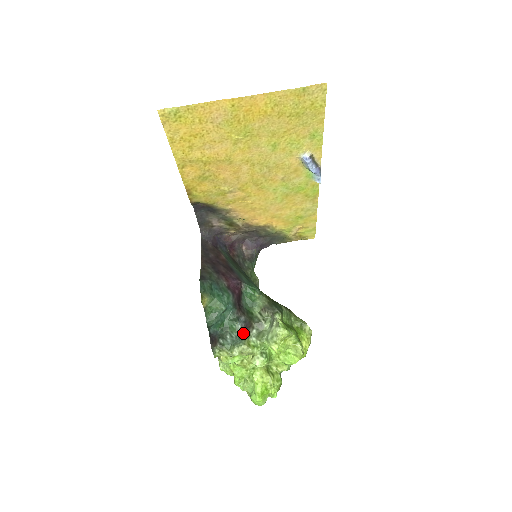
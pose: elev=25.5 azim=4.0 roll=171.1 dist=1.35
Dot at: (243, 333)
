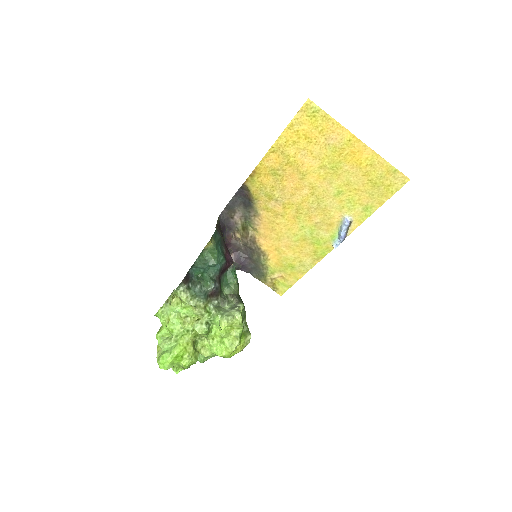
Dot at: (209, 294)
